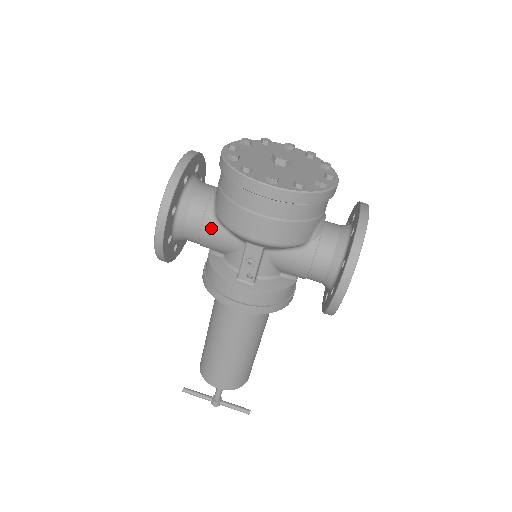
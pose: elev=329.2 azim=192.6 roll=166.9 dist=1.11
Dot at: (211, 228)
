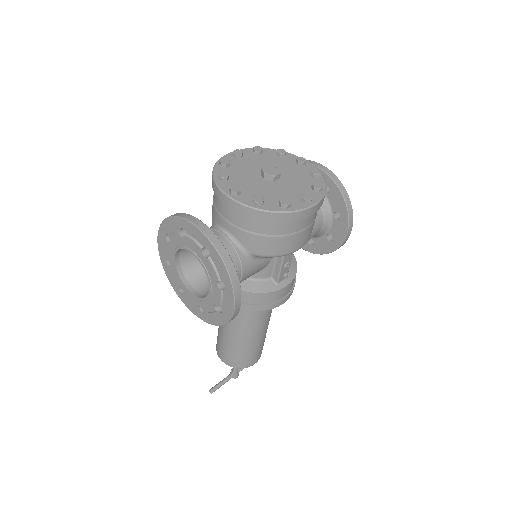
Dot at: (250, 267)
